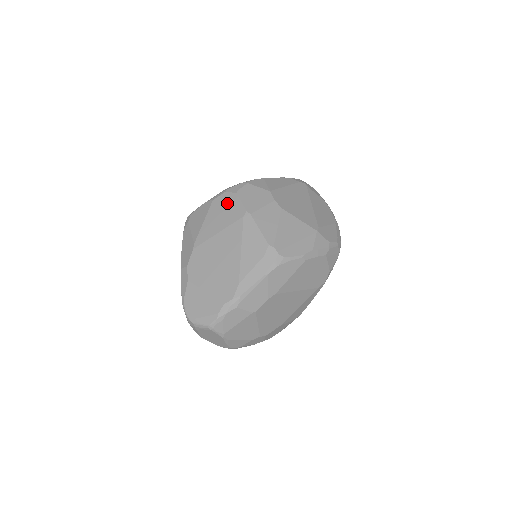
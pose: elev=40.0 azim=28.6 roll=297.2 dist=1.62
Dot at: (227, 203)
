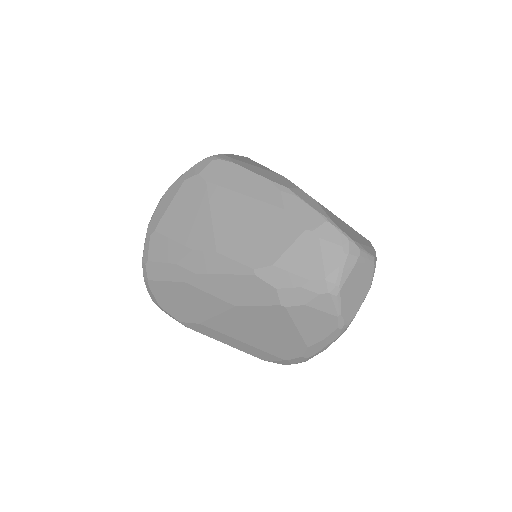
Dot at: occluded
